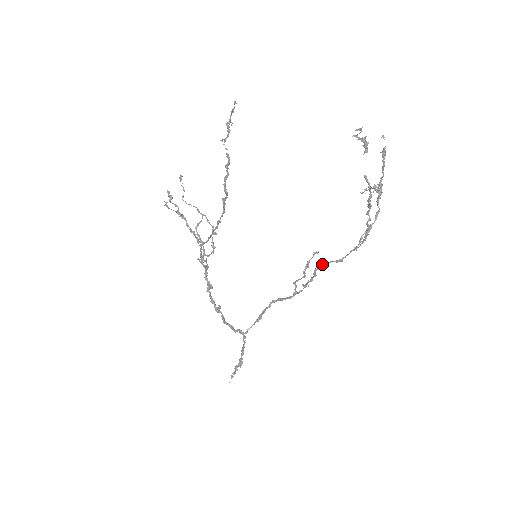
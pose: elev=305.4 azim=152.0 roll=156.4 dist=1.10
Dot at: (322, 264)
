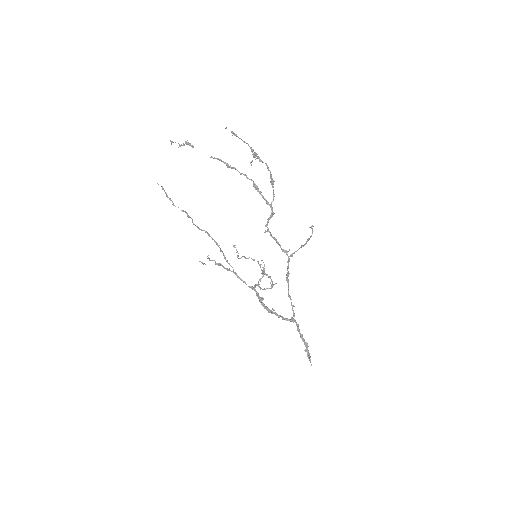
Dot at: (267, 227)
